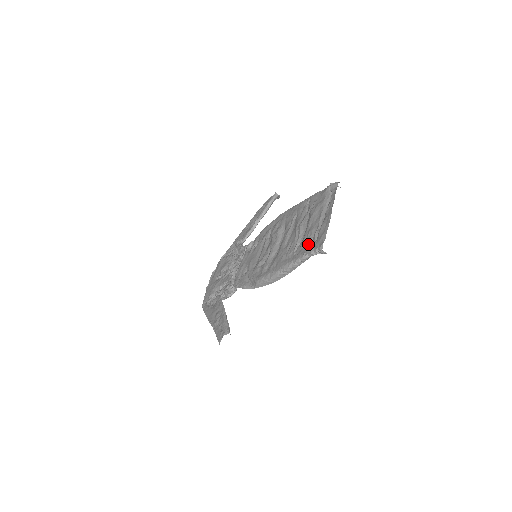
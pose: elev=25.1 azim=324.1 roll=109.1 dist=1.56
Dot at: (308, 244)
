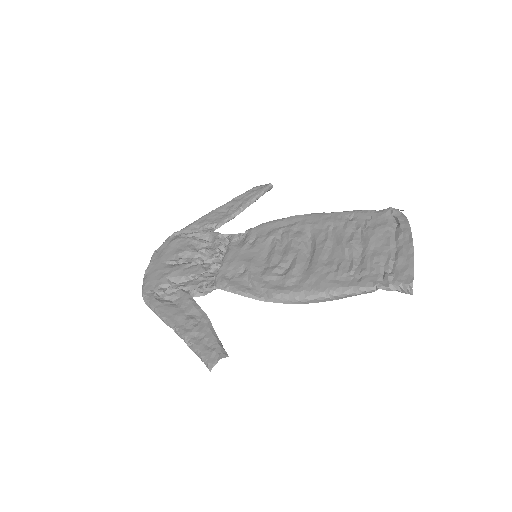
Dot at: (378, 273)
